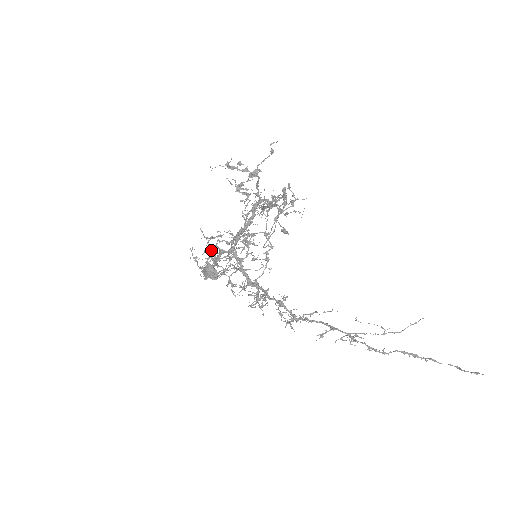
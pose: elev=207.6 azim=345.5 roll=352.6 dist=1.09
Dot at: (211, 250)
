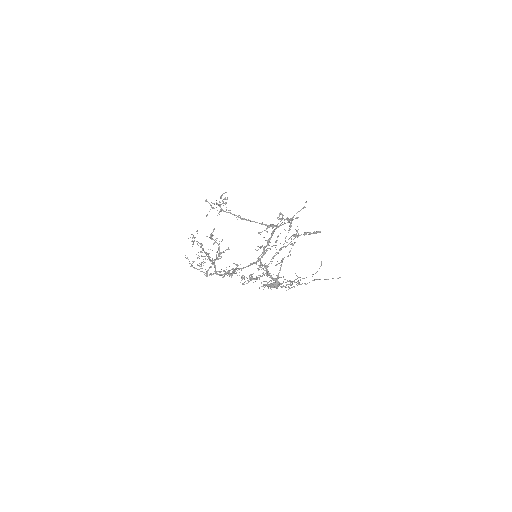
Dot at: (207, 254)
